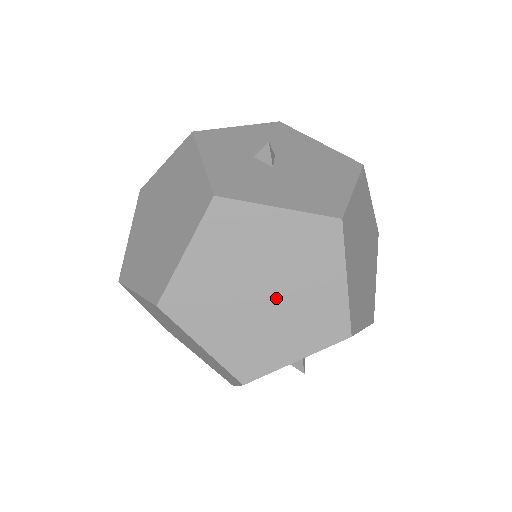
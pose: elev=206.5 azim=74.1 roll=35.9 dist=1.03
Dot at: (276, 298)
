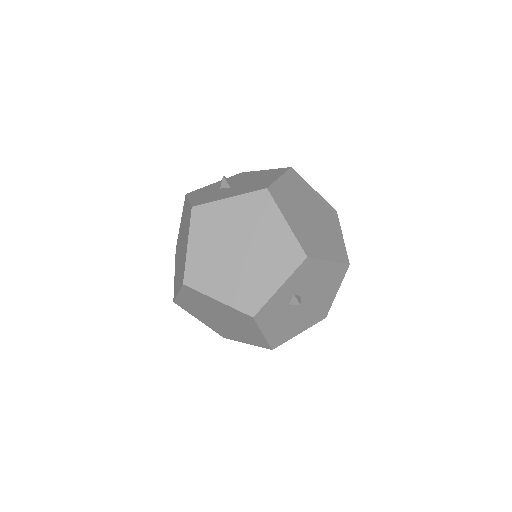
Dot at: (249, 251)
